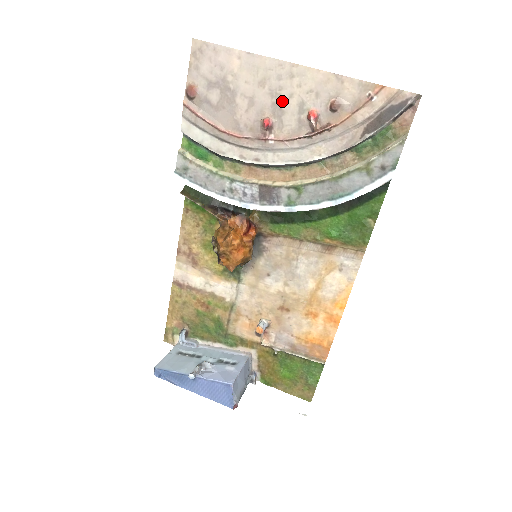
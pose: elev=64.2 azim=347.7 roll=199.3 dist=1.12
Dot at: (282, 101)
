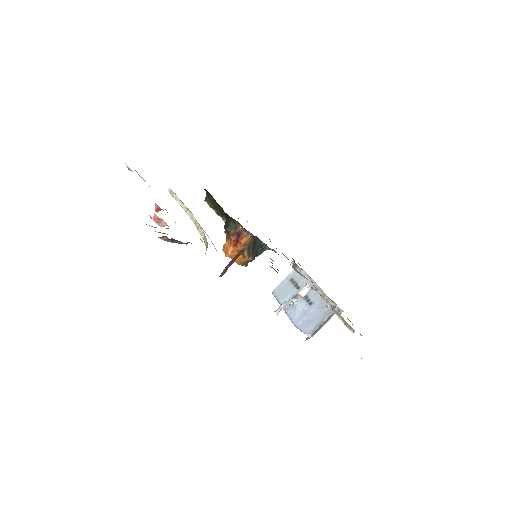
Dot at: occluded
